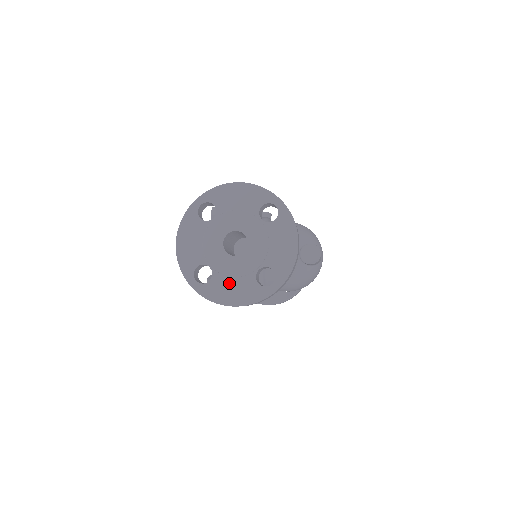
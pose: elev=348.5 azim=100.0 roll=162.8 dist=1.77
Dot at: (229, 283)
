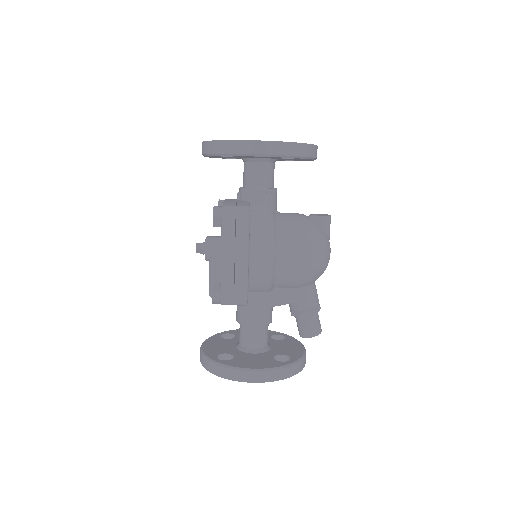
Dot at: occluded
